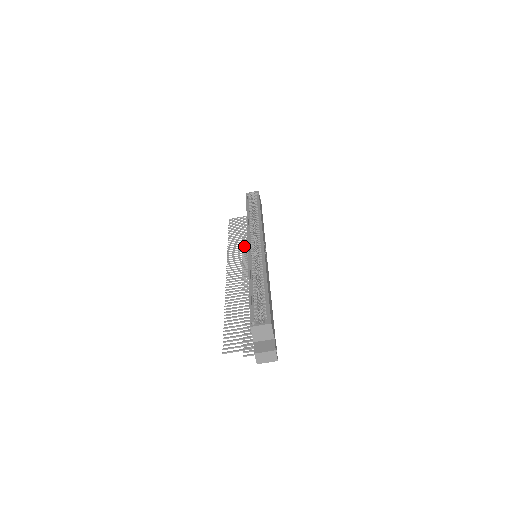
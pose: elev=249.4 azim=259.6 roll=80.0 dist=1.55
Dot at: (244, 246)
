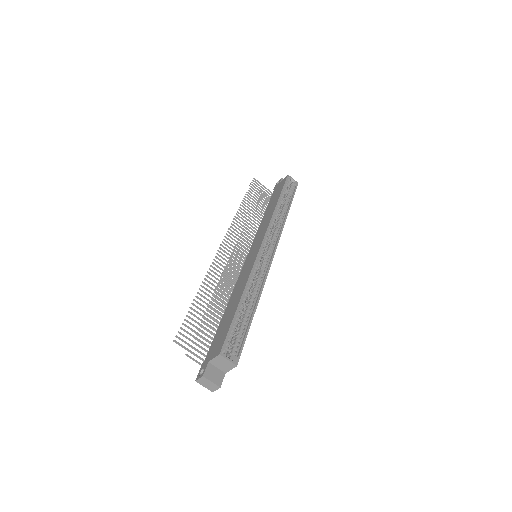
Dot at: occluded
